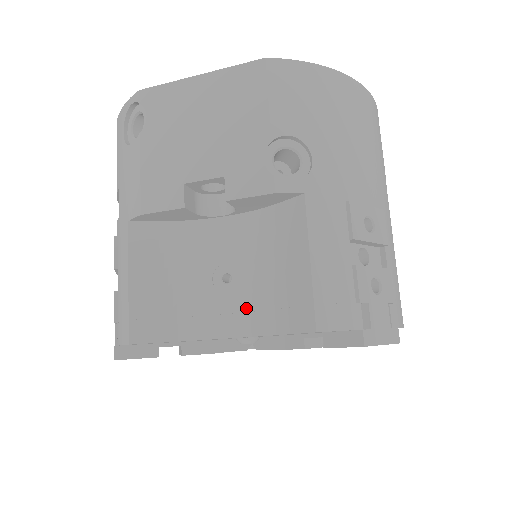
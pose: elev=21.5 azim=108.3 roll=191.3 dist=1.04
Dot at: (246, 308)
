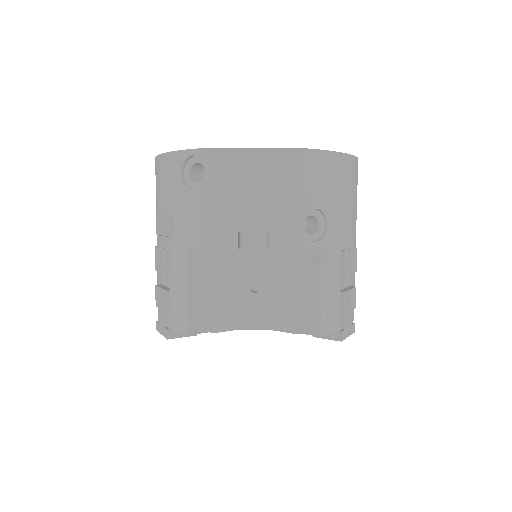
Dot at: (268, 312)
